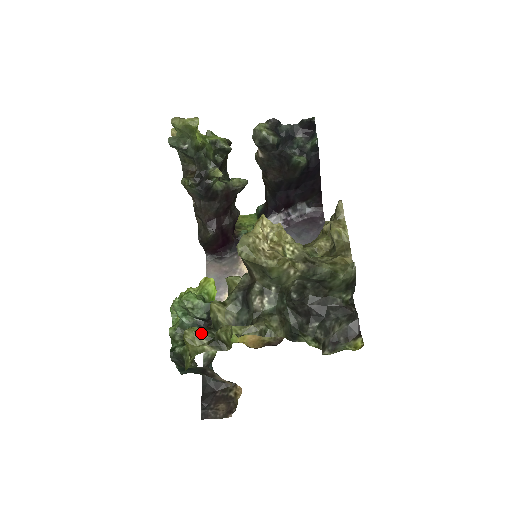
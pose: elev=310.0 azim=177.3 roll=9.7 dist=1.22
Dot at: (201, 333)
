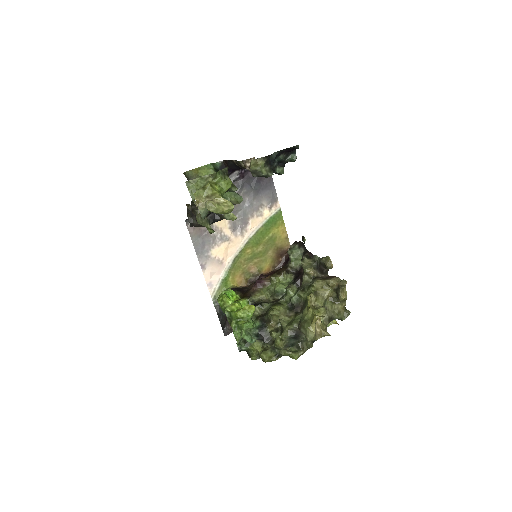
Dot at: (272, 355)
